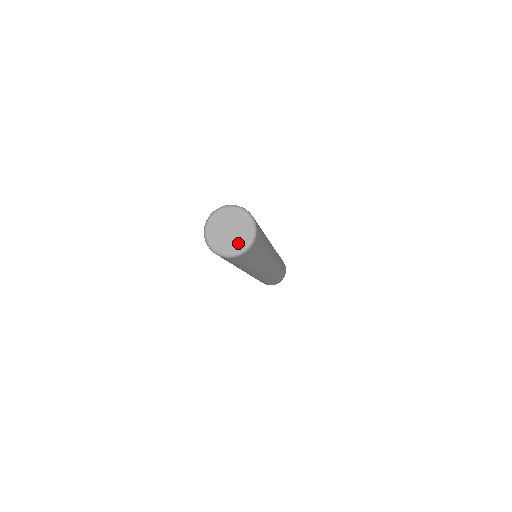
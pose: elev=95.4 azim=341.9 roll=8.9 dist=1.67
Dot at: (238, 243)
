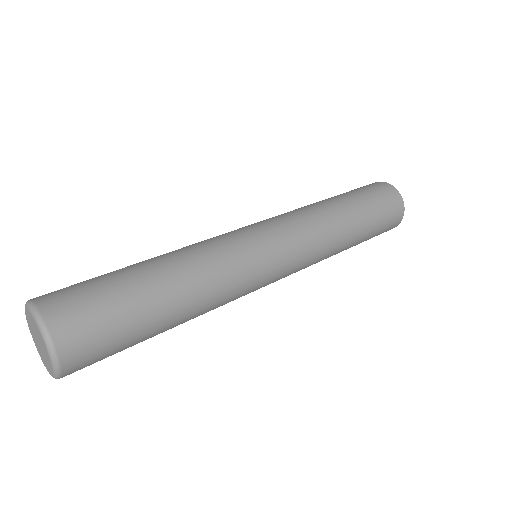
Dot at: (48, 363)
